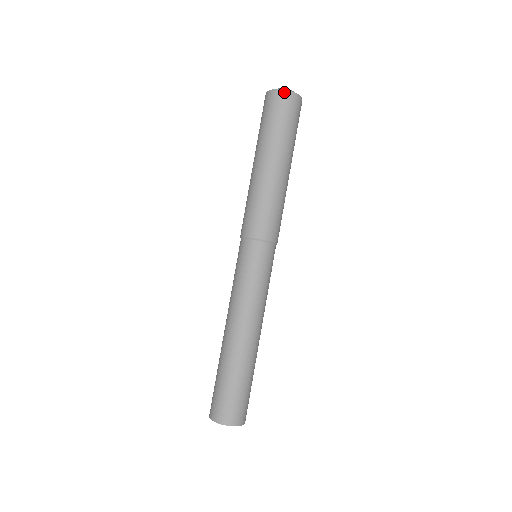
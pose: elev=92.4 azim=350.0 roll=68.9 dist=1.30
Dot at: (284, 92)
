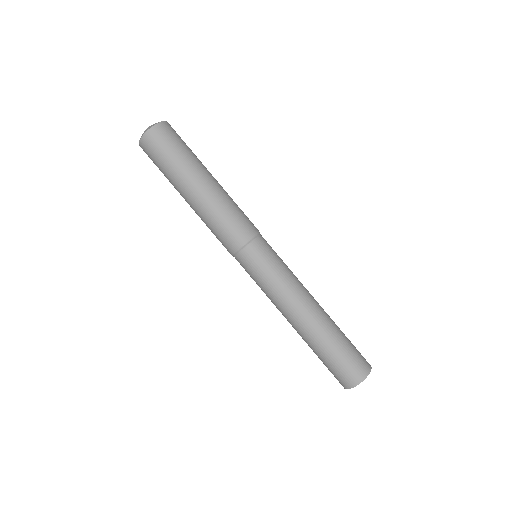
Dot at: (150, 131)
